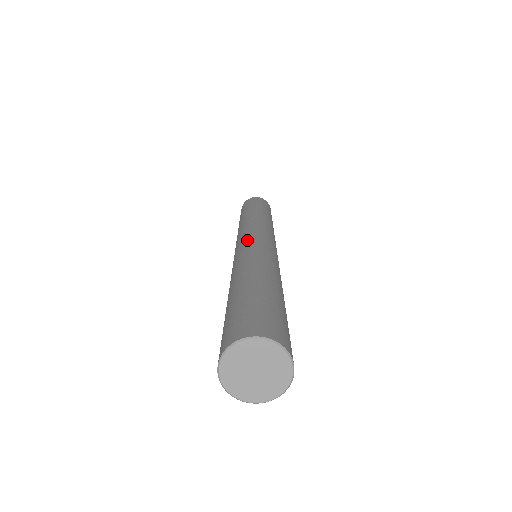
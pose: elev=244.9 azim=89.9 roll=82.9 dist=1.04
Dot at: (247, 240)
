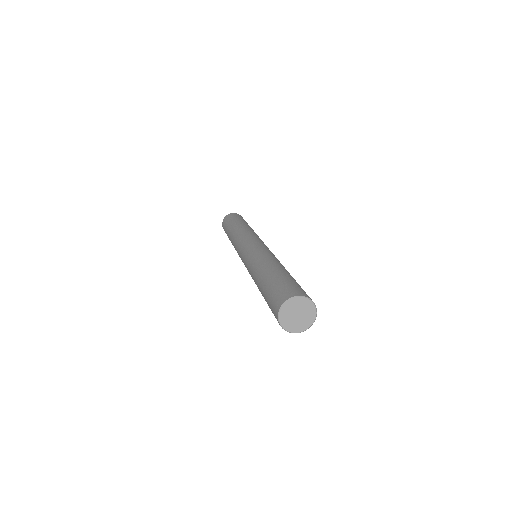
Dot at: (253, 245)
